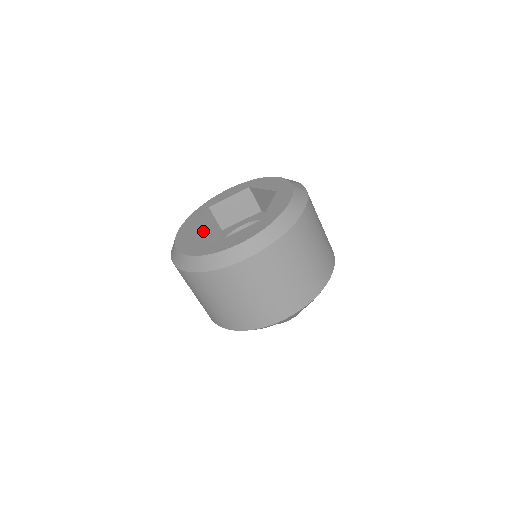
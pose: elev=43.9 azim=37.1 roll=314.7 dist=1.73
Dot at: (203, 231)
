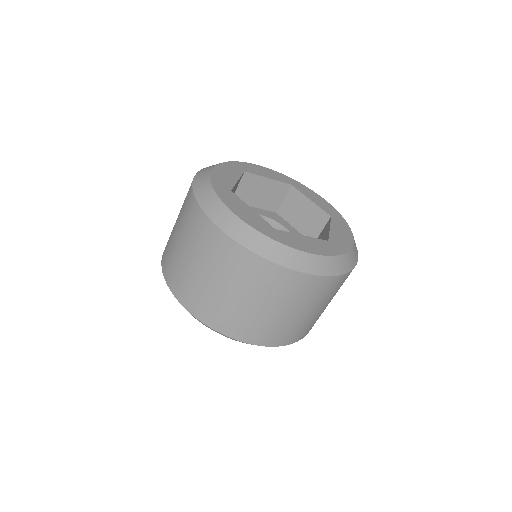
Dot at: (260, 188)
